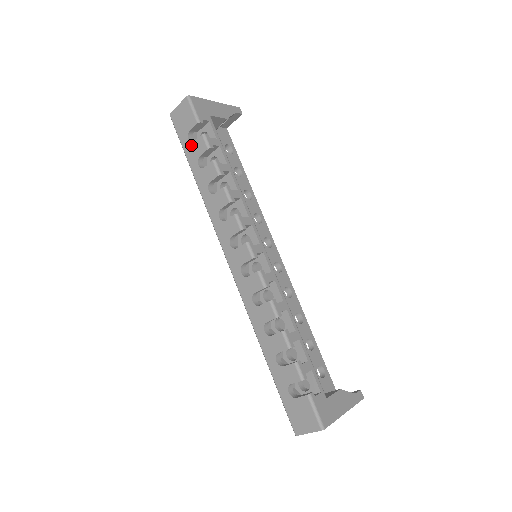
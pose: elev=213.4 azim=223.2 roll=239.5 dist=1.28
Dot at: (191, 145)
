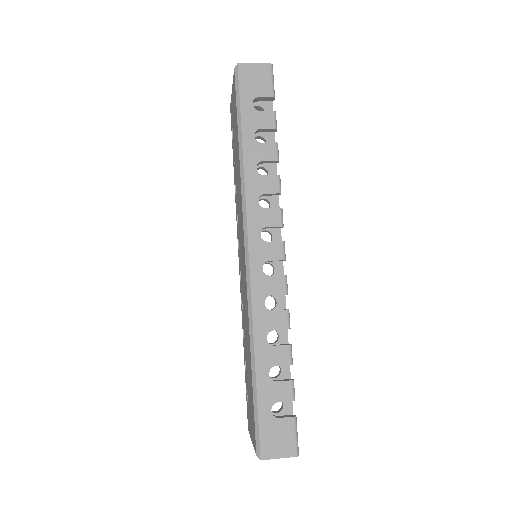
Dot at: (254, 111)
